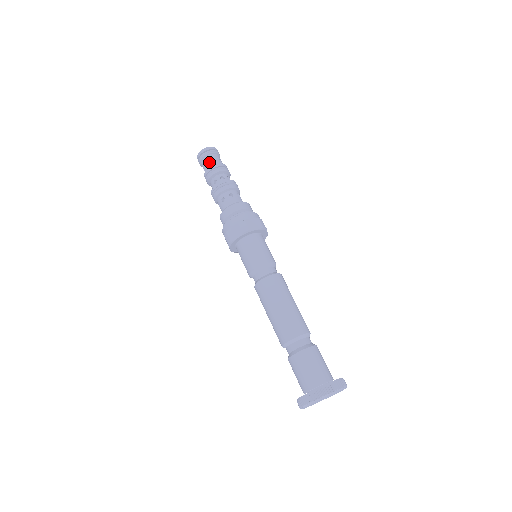
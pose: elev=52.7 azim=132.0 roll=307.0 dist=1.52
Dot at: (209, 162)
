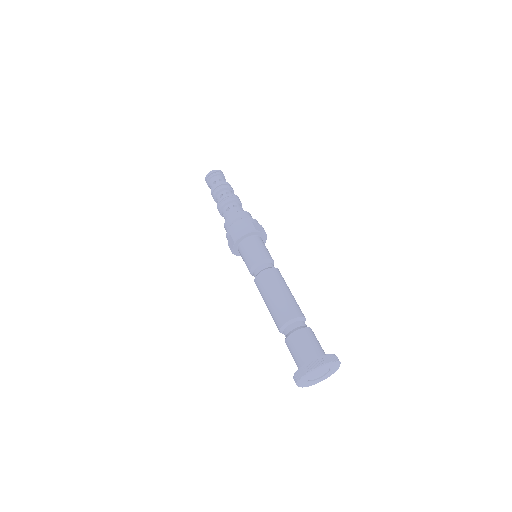
Dot at: (211, 185)
